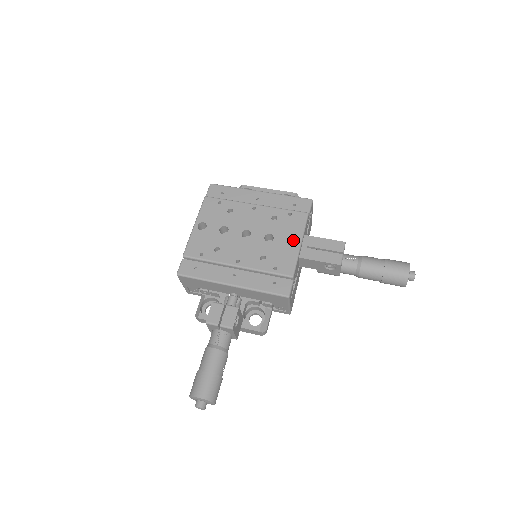
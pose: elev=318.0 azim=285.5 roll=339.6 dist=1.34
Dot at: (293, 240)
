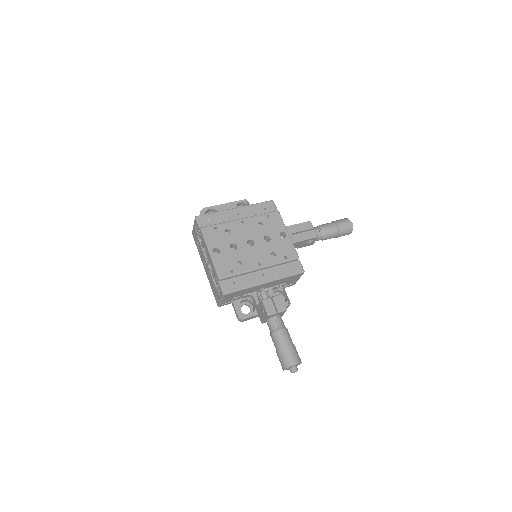
Dot at: (280, 233)
